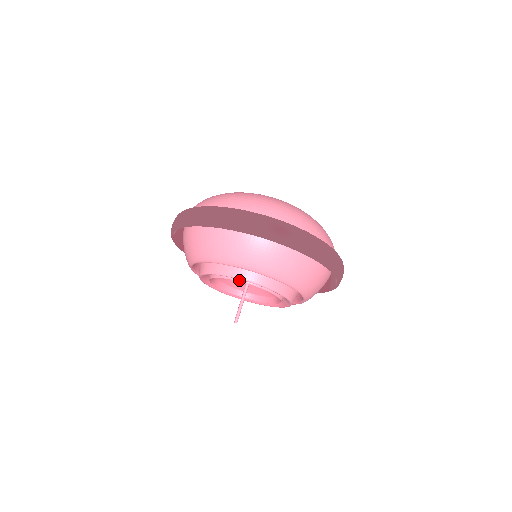
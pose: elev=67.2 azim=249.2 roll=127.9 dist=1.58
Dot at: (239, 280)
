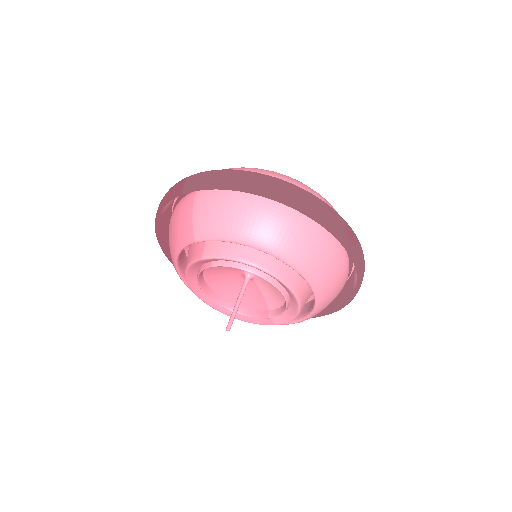
Dot at: (266, 278)
